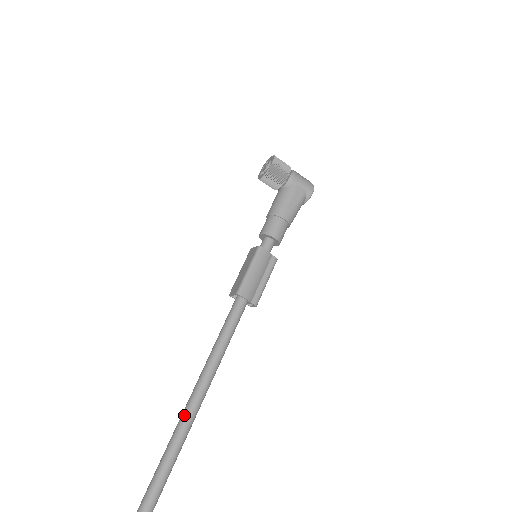
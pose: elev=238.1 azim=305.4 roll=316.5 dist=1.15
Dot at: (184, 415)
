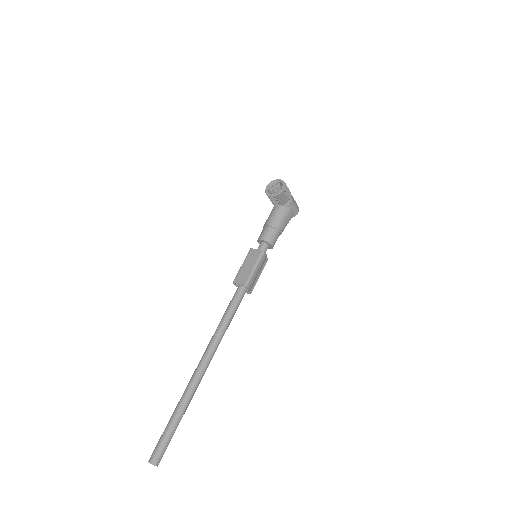
Dot at: (200, 371)
